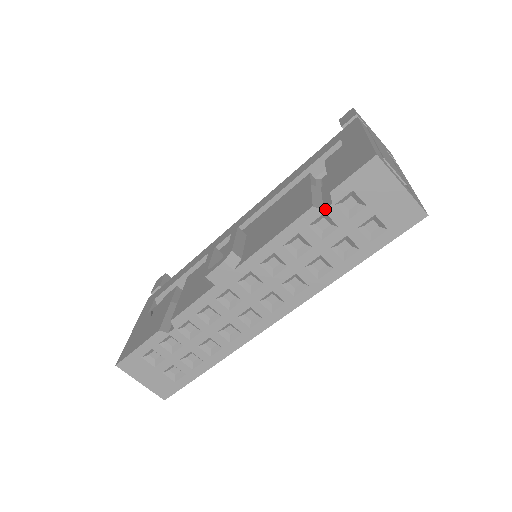
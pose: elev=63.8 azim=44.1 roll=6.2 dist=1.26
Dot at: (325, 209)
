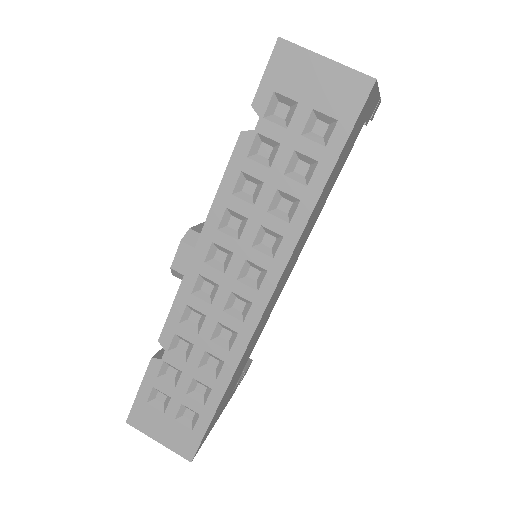
Dot at: (255, 128)
